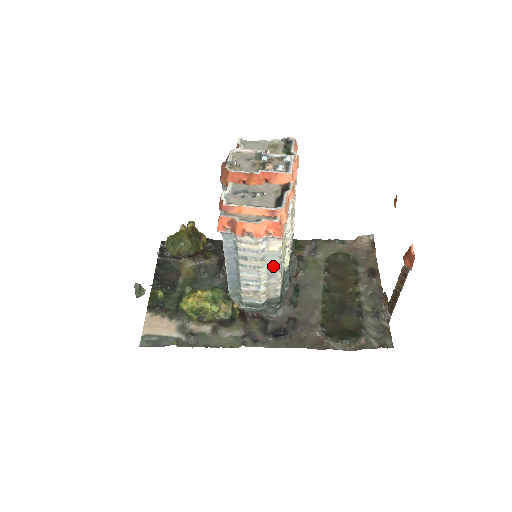
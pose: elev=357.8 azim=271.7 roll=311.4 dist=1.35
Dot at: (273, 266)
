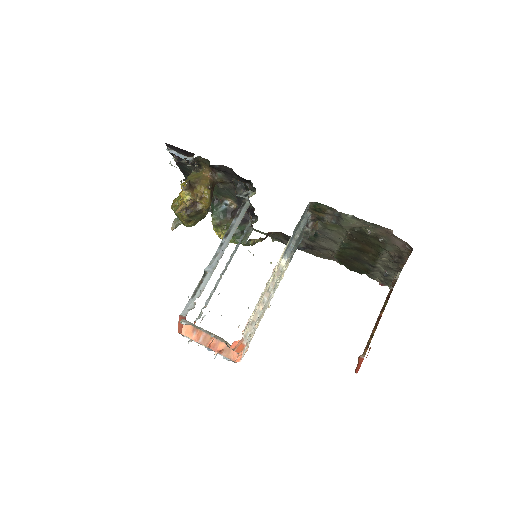
Dot at: occluded
